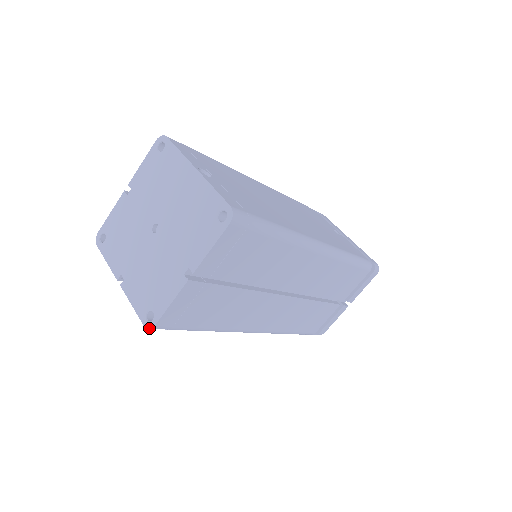
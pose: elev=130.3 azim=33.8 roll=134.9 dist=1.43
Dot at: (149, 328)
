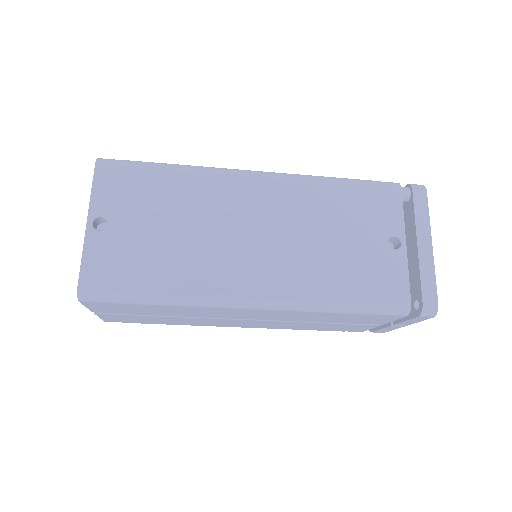
Dot at: occluded
